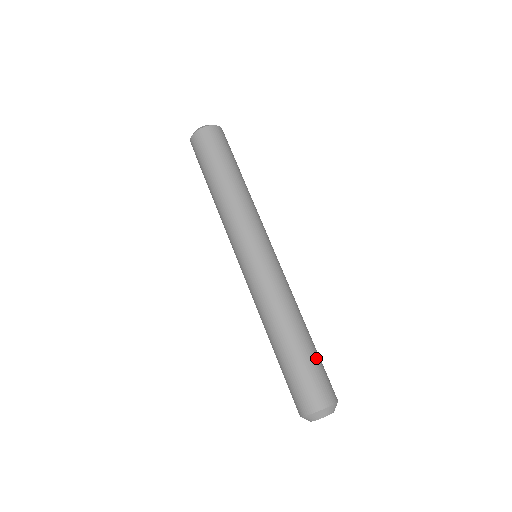
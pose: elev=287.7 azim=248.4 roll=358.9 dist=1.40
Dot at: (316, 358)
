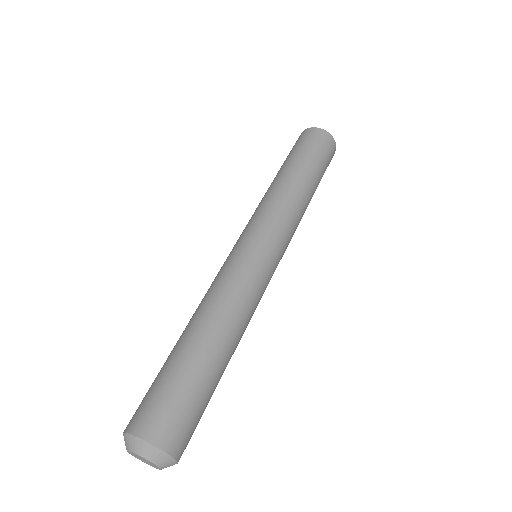
Dot at: (206, 391)
